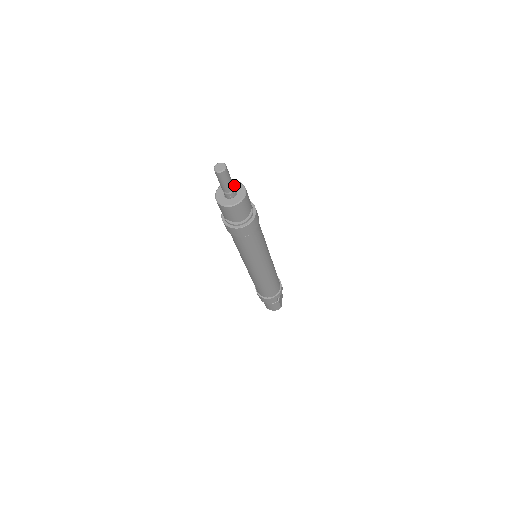
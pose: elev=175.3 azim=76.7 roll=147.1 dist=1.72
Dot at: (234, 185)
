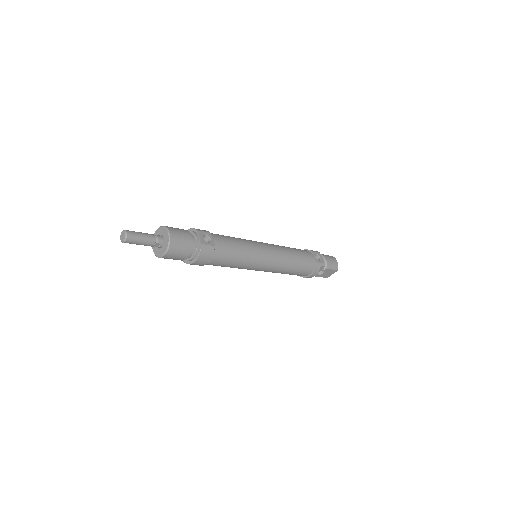
Dot at: (165, 238)
